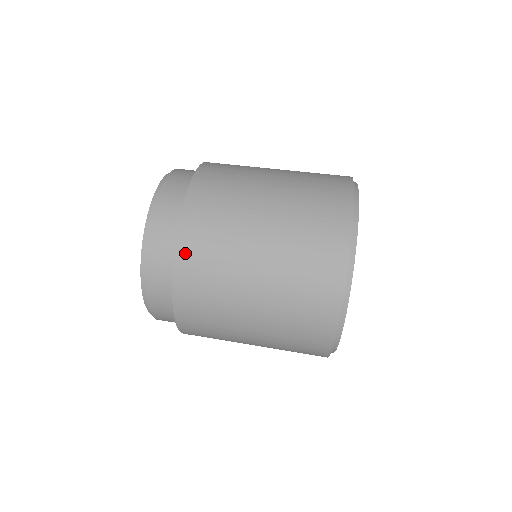
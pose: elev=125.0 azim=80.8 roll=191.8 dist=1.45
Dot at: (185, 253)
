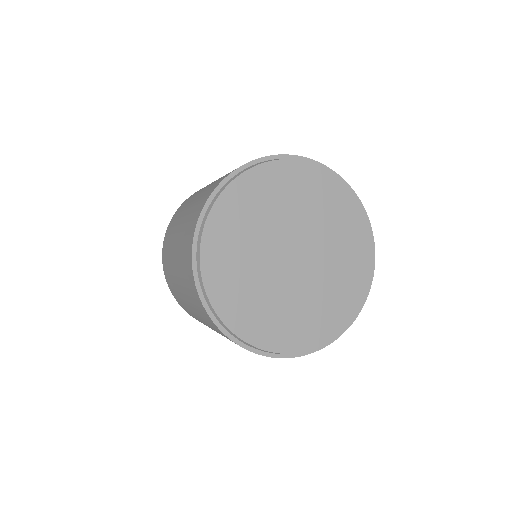
Dot at: occluded
